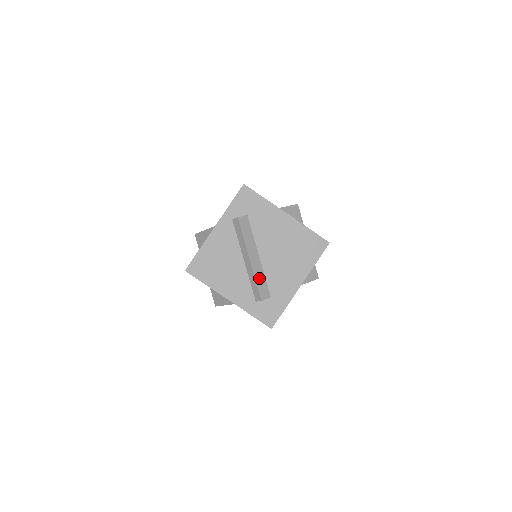
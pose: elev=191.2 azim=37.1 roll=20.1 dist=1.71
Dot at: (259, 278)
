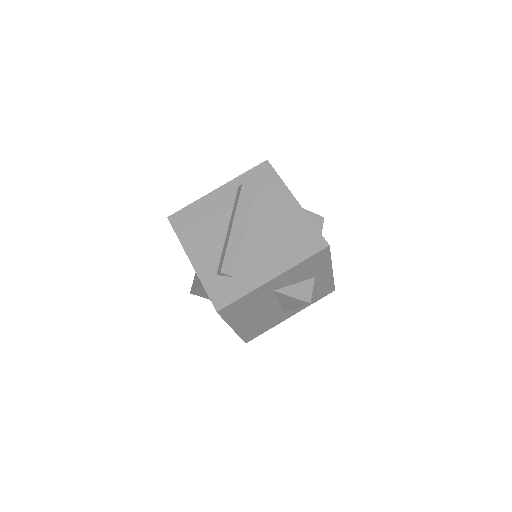
Dot at: (232, 250)
